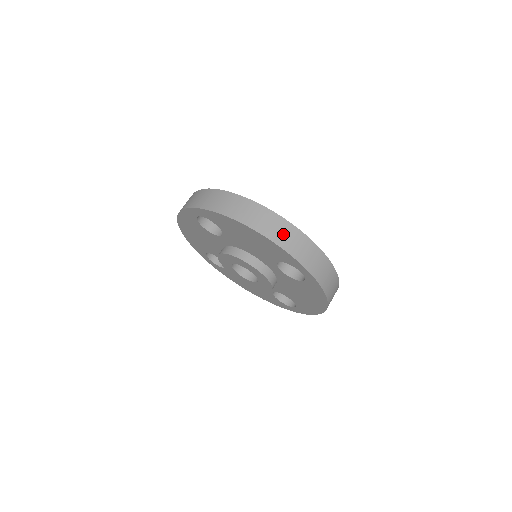
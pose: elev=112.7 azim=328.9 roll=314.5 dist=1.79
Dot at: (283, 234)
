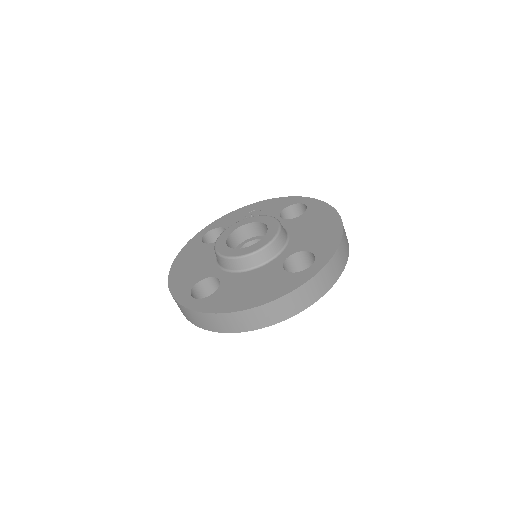
Dot at: (286, 308)
